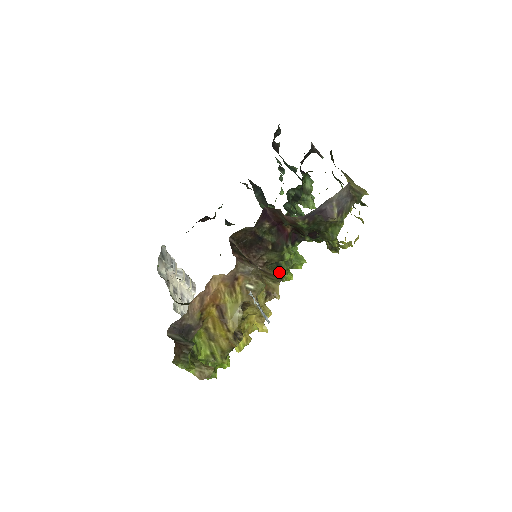
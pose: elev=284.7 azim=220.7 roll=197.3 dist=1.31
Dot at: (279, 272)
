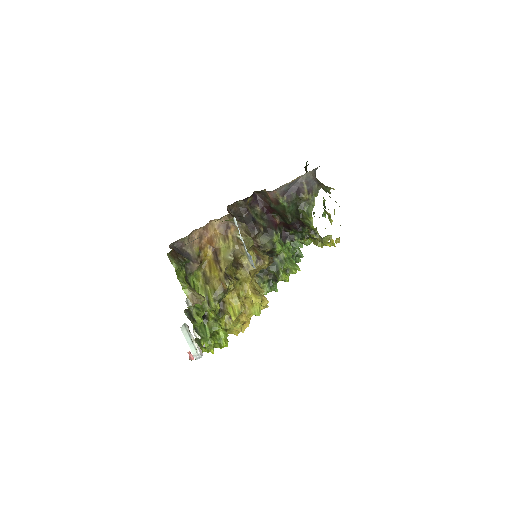
Dot at: (276, 271)
